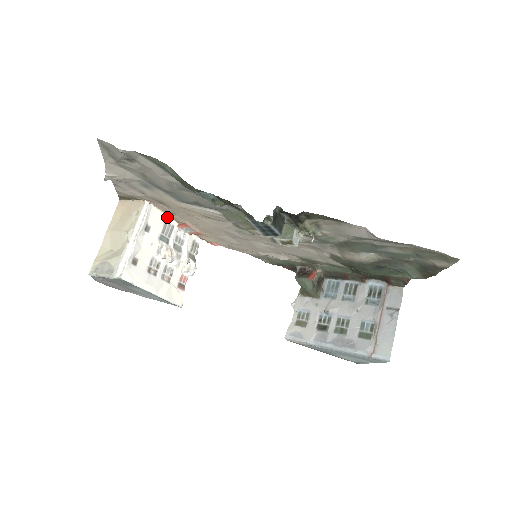
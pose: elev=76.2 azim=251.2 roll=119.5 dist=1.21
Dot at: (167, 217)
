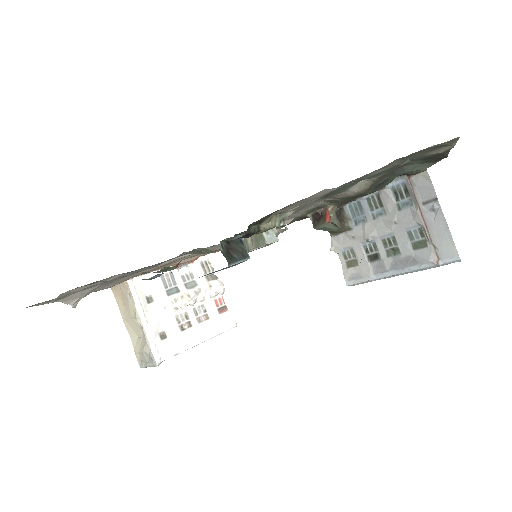
Dot at: occluded
